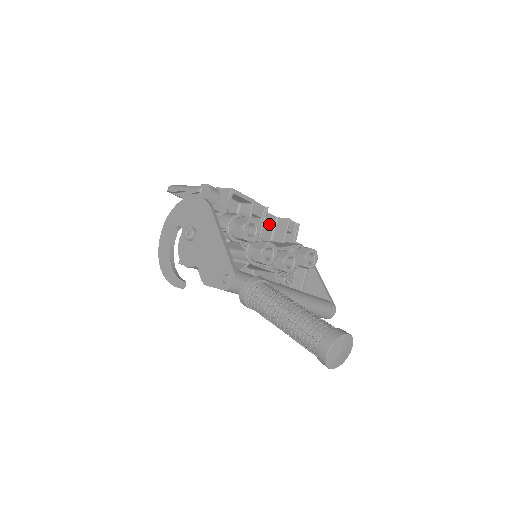
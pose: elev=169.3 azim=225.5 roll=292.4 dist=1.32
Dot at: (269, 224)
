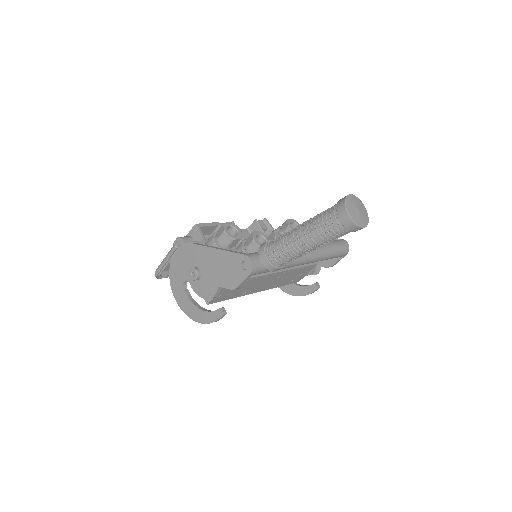
Dot at: (246, 237)
